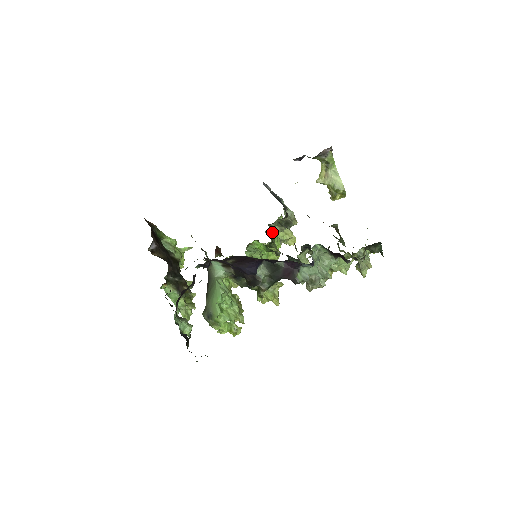
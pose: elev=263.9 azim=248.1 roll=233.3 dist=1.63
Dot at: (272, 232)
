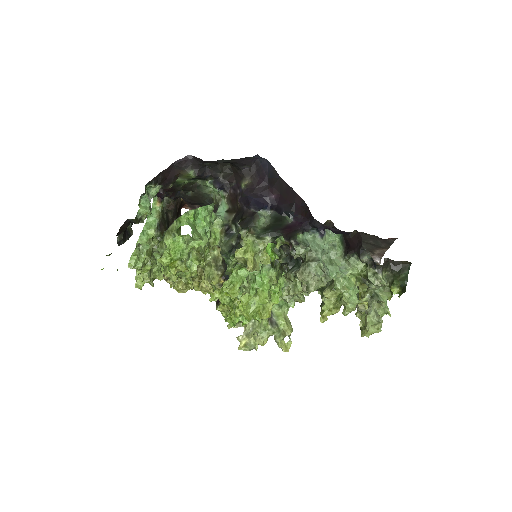
Dot at: (283, 271)
